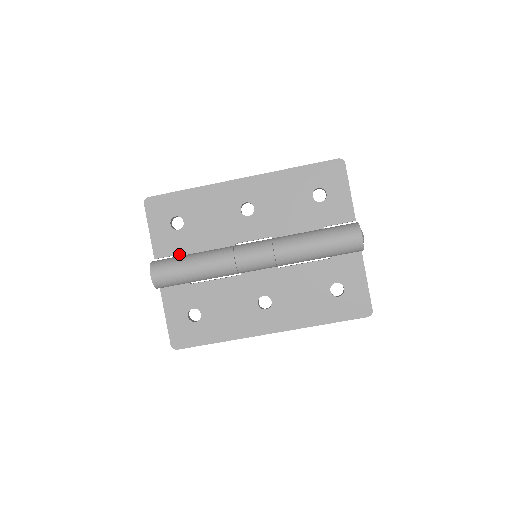
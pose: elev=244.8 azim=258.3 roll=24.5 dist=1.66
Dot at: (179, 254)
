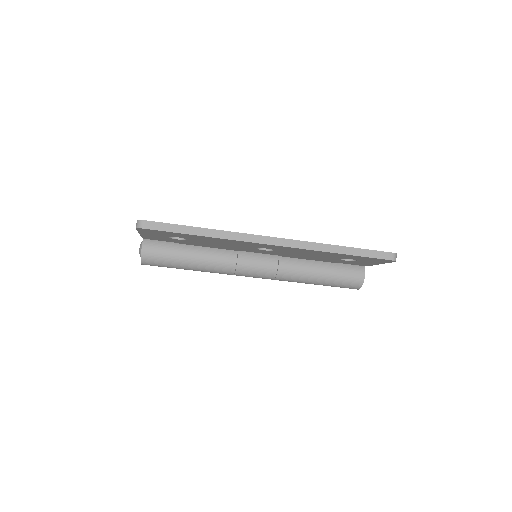
Dot at: occluded
